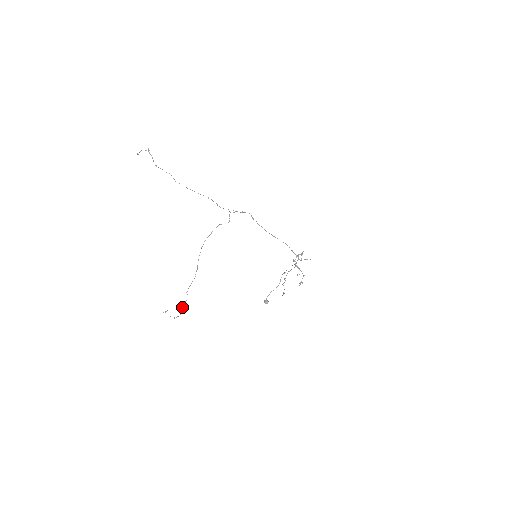
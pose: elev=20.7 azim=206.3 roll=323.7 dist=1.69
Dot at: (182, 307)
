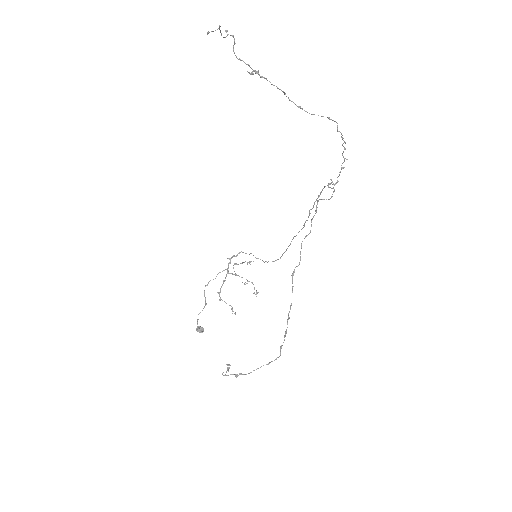
Dot at: (281, 346)
